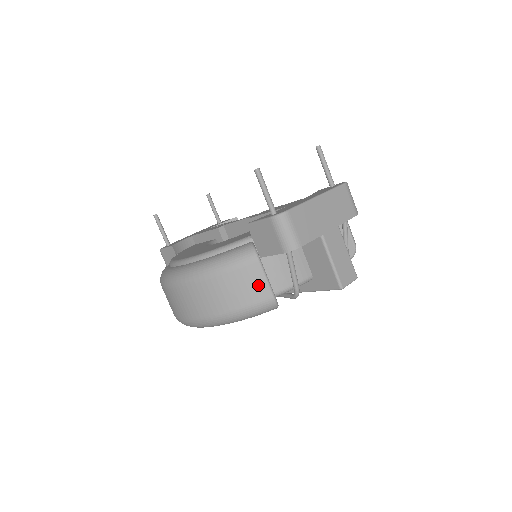
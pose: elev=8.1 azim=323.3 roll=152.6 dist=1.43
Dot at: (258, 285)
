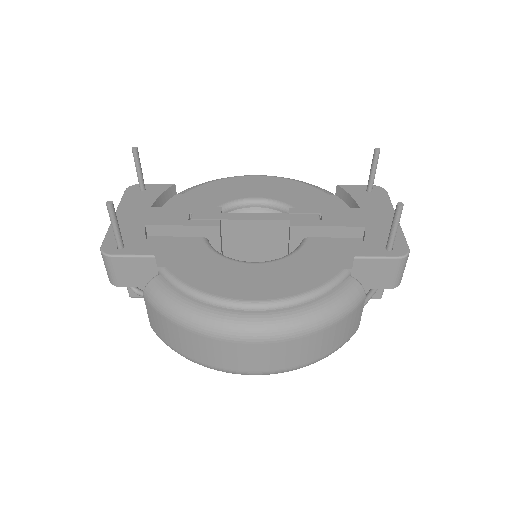
Dot at: (356, 322)
